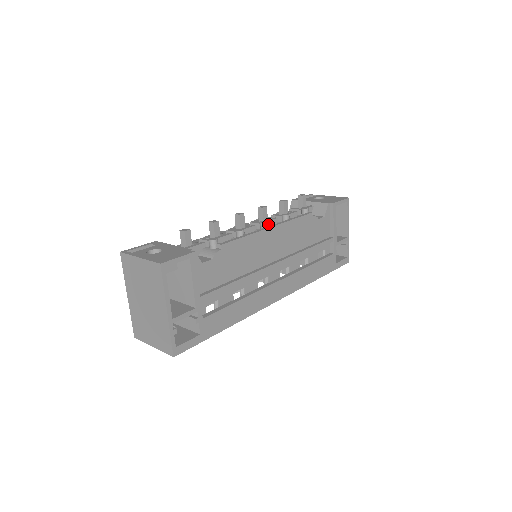
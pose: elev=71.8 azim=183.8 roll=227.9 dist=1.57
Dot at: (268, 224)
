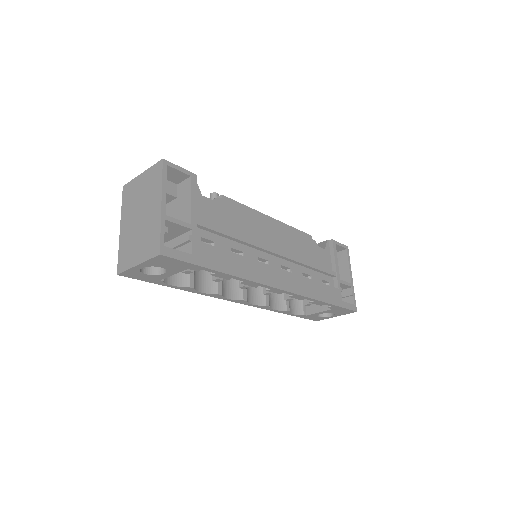
Dot at: occluded
